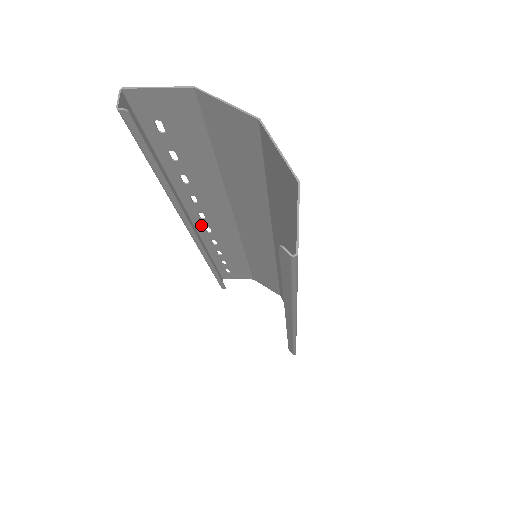
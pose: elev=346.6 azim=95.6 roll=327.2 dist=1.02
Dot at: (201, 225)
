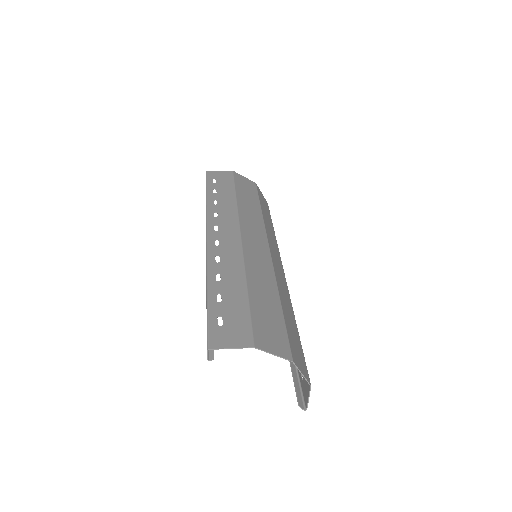
Dot at: (212, 233)
